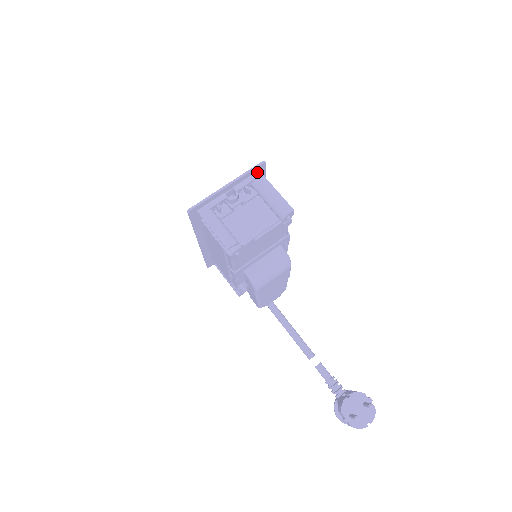
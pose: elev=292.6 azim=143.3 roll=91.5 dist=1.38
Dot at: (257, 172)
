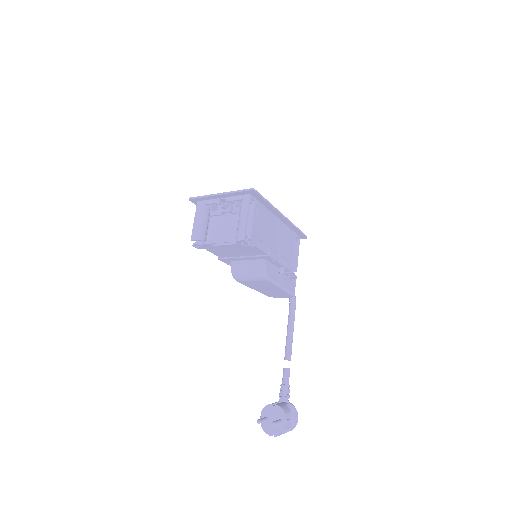
Dot at: (248, 194)
